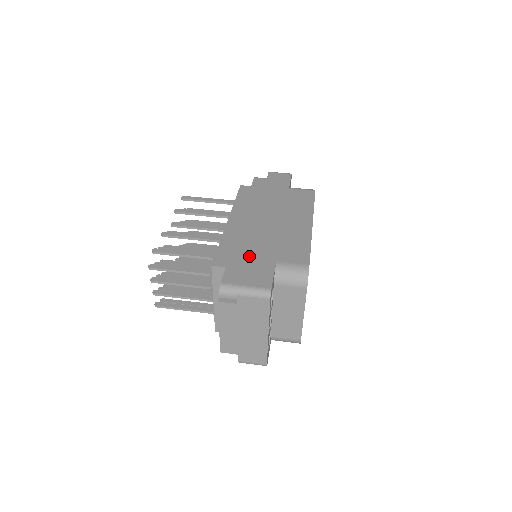
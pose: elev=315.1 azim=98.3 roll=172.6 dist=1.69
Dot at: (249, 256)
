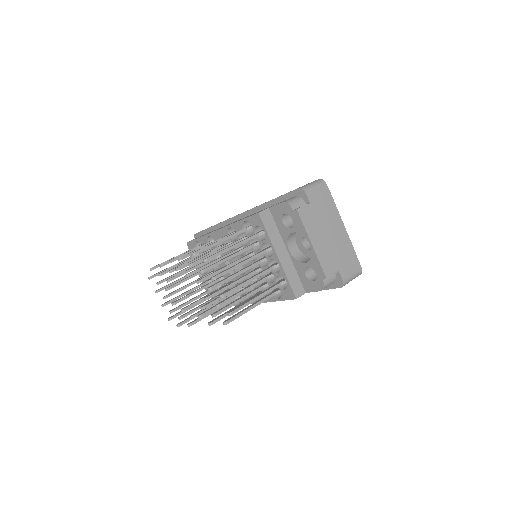
Dot at: (273, 199)
